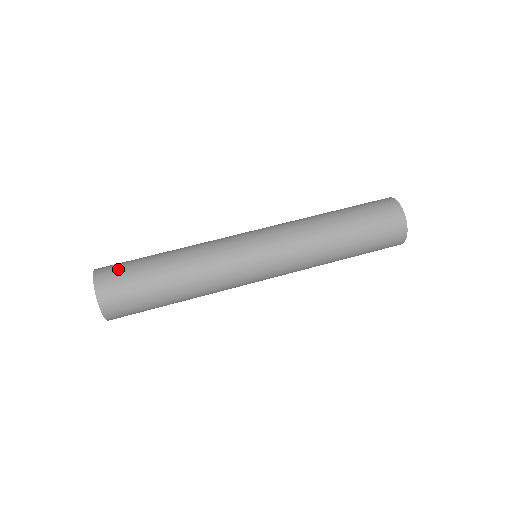
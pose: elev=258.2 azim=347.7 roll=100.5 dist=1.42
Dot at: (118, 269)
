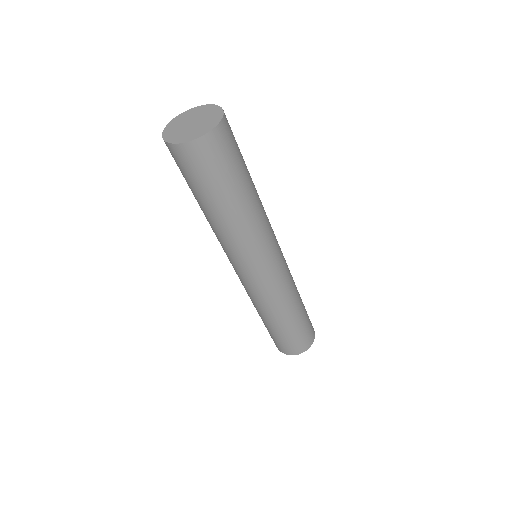
Dot at: occluded
